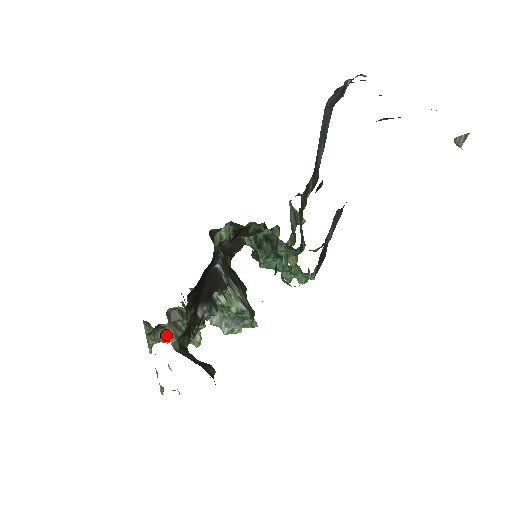
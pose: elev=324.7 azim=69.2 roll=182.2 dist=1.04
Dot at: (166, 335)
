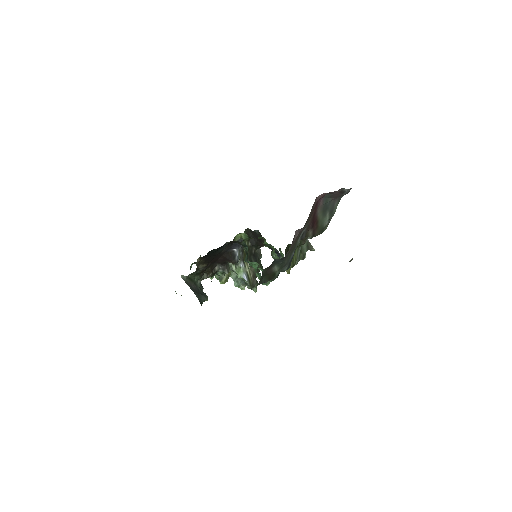
Dot at: occluded
